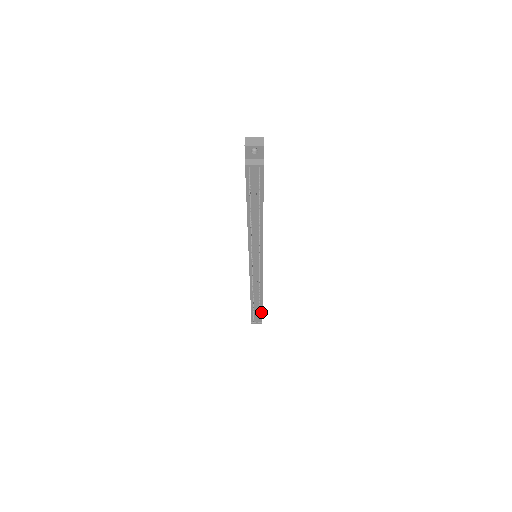
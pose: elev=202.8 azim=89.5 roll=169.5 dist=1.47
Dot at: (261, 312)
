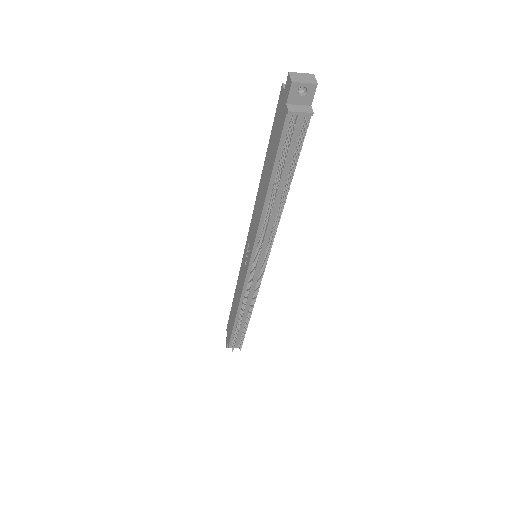
Dot at: occluded
